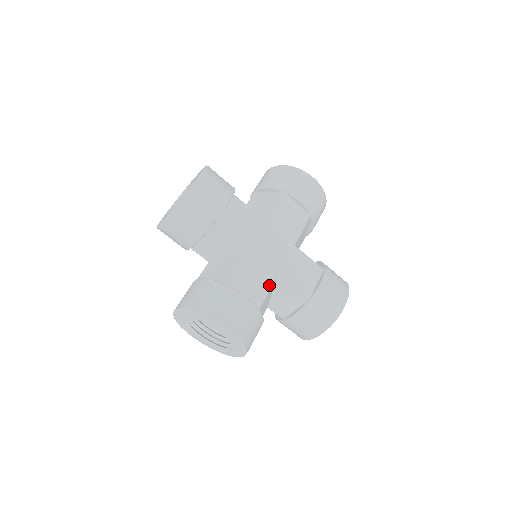
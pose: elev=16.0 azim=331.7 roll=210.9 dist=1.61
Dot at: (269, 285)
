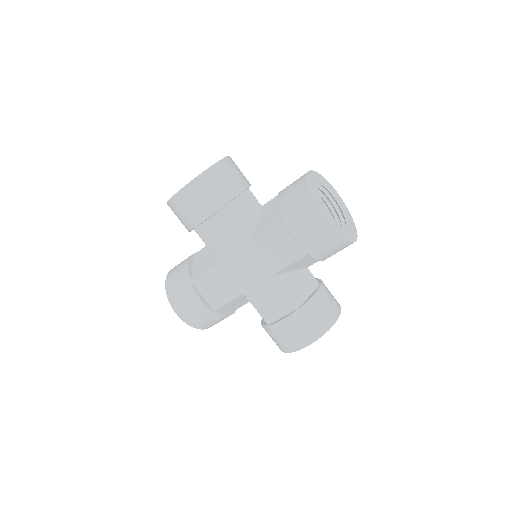
Dot at: (231, 297)
